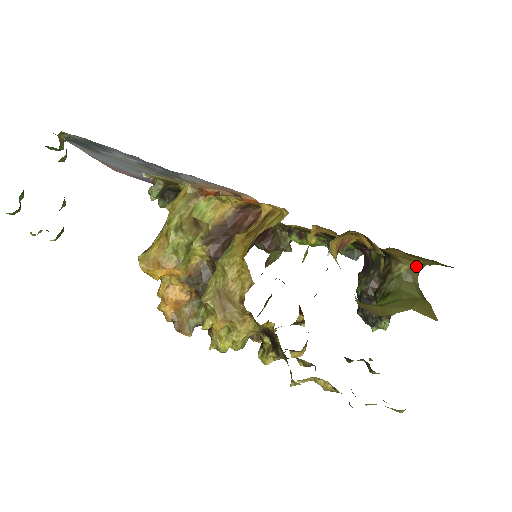
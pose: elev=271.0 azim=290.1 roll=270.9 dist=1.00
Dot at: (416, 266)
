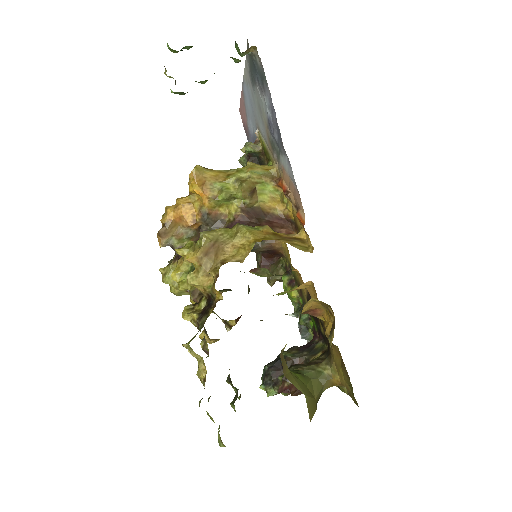
Dot at: (336, 379)
